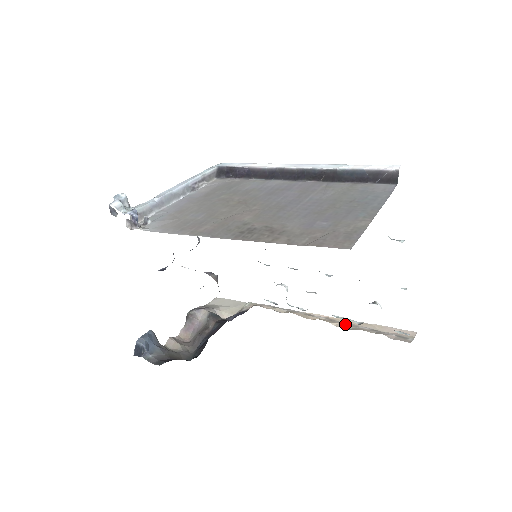
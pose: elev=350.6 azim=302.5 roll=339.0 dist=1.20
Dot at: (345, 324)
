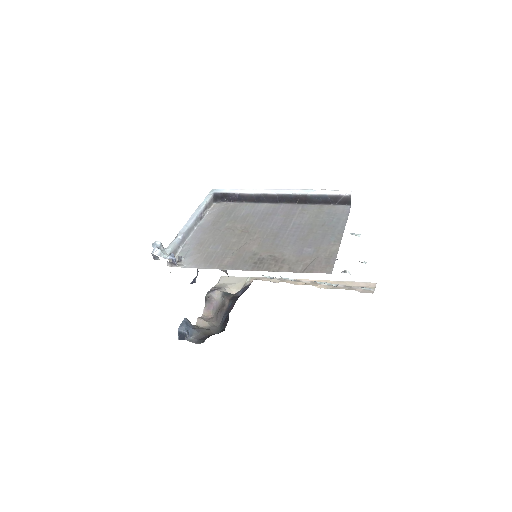
Dot at: (325, 285)
